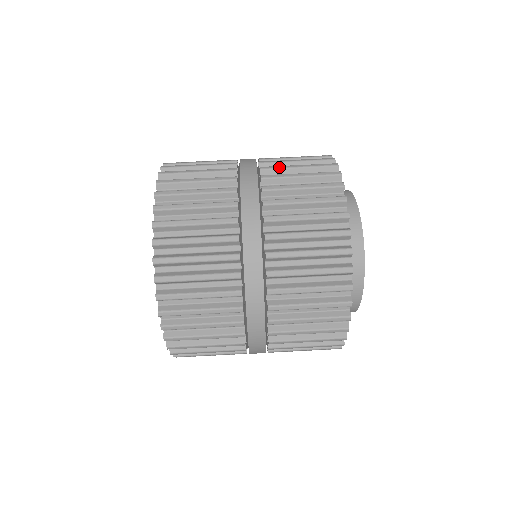
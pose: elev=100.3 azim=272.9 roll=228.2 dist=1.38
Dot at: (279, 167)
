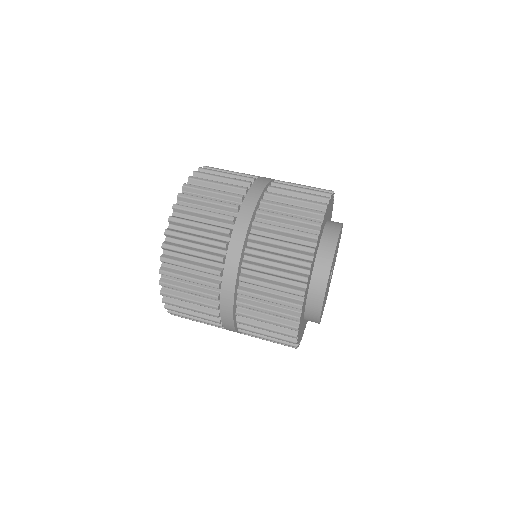
Dot at: (272, 215)
